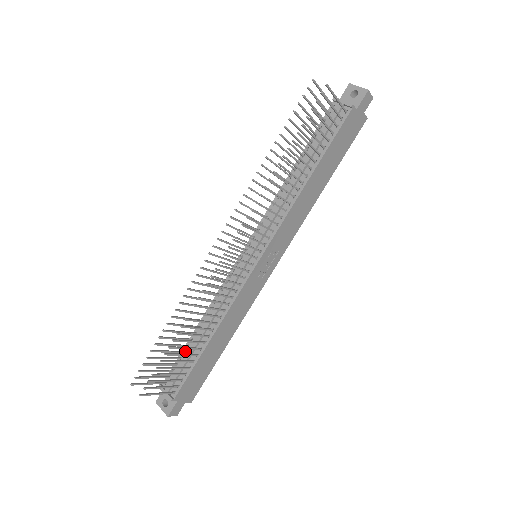
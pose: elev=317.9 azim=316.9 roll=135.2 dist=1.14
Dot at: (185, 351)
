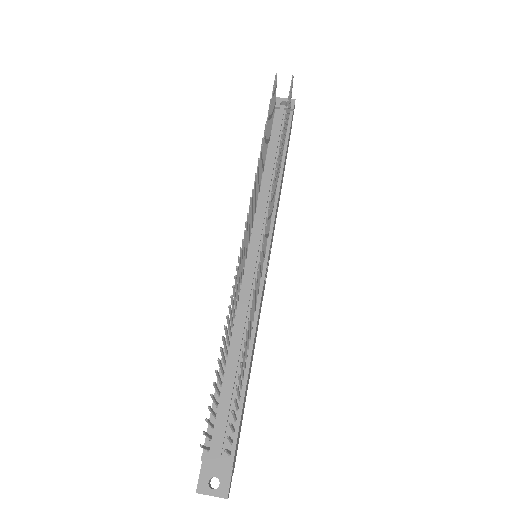
Dot at: (219, 393)
